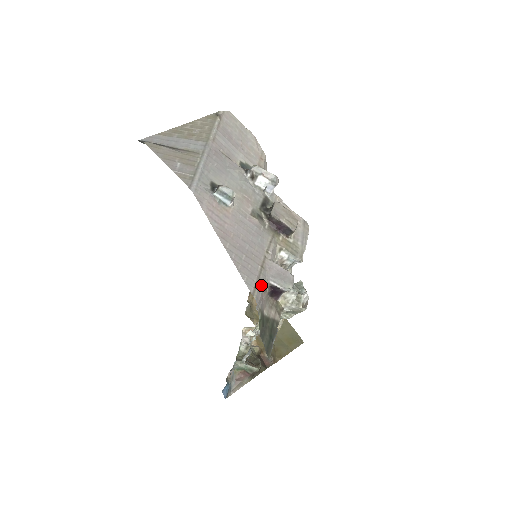
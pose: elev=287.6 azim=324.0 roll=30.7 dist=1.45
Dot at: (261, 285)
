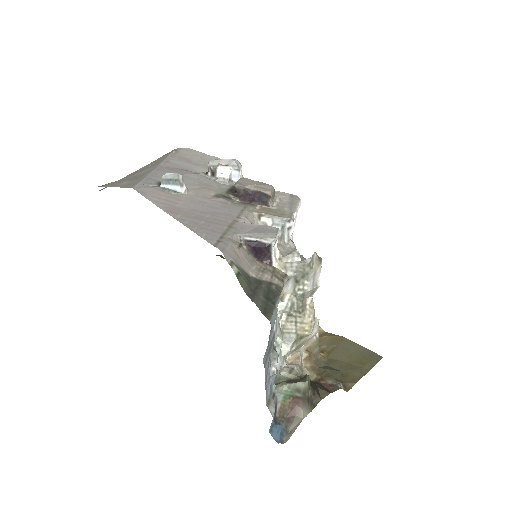
Dot at: (229, 240)
